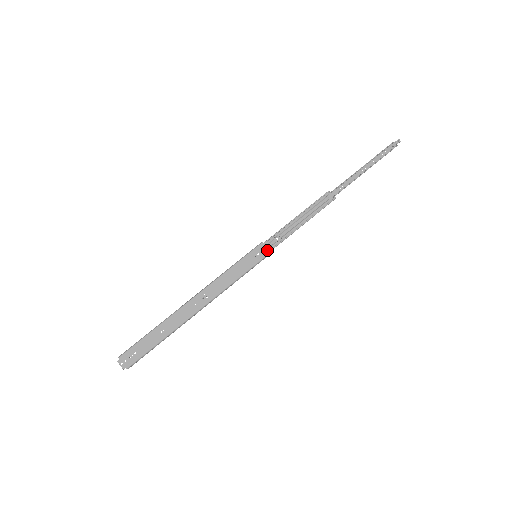
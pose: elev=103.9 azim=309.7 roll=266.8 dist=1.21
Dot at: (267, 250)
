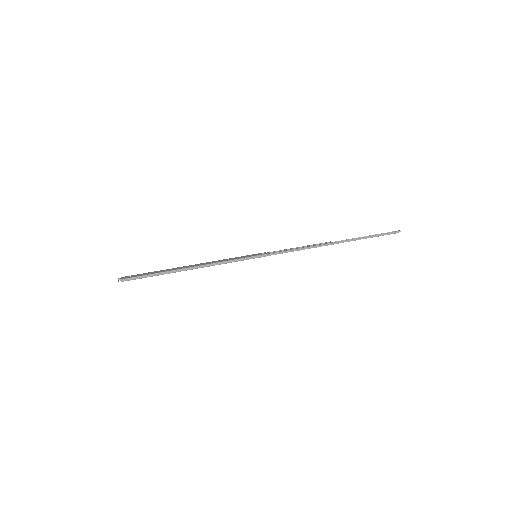
Dot at: (266, 253)
